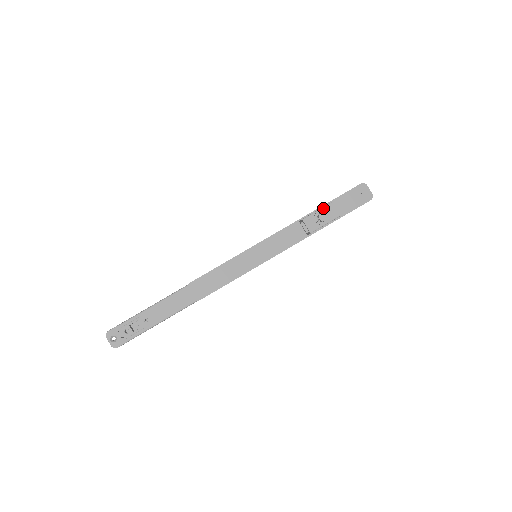
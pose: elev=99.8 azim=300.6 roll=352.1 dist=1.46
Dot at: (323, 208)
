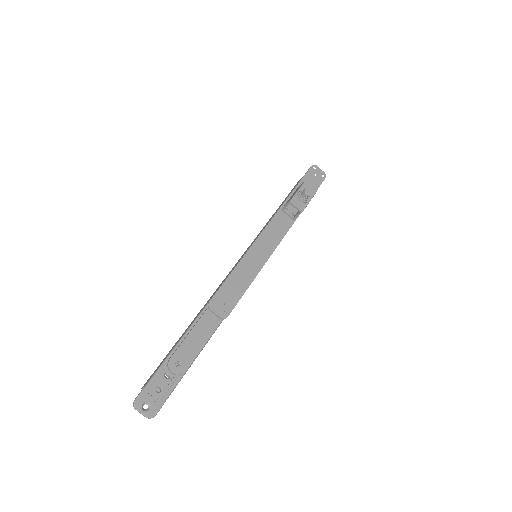
Dot at: (301, 187)
